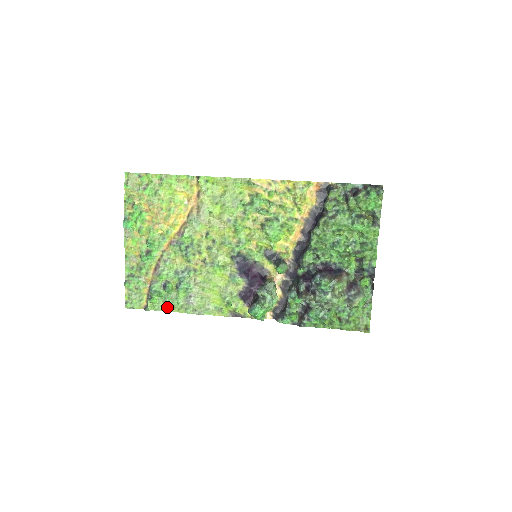
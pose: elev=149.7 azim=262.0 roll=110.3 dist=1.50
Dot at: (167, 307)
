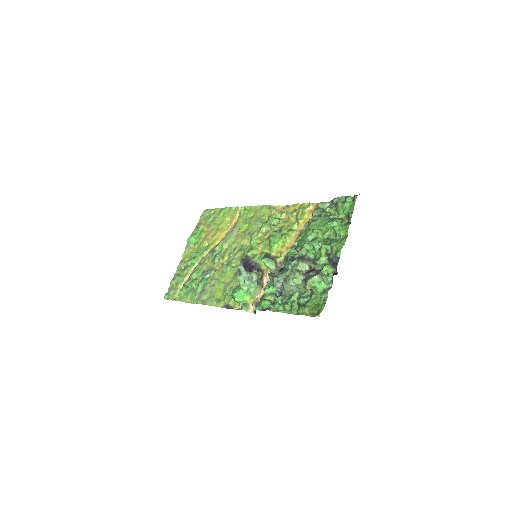
Dot at: (188, 299)
